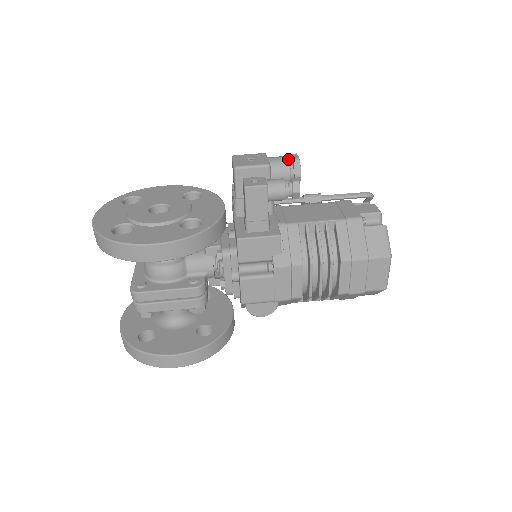
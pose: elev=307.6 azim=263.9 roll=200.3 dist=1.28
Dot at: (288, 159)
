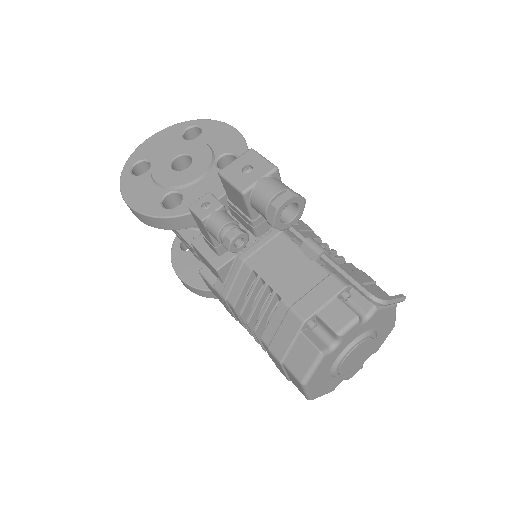
Dot at: (272, 197)
